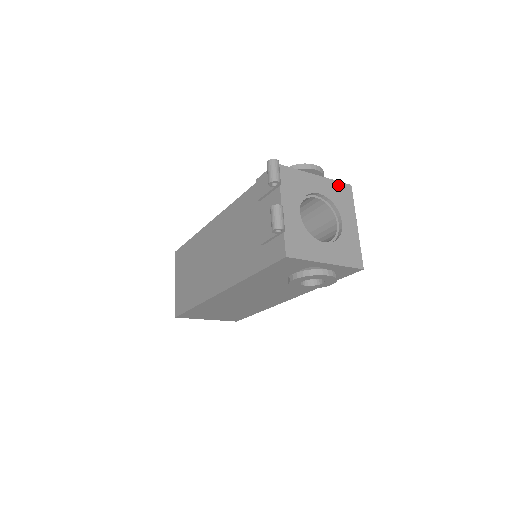
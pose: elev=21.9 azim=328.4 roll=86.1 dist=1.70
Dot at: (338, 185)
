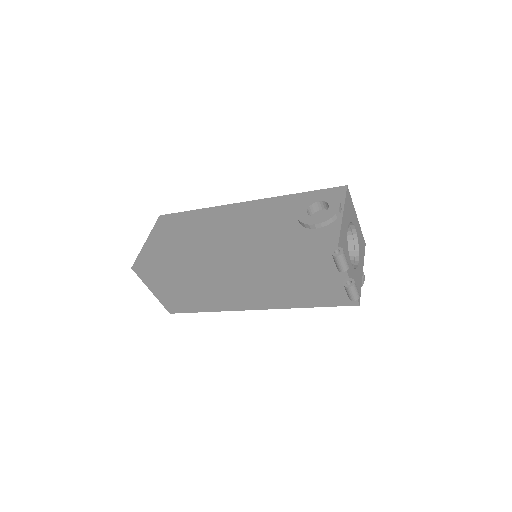
Dot at: (347, 200)
